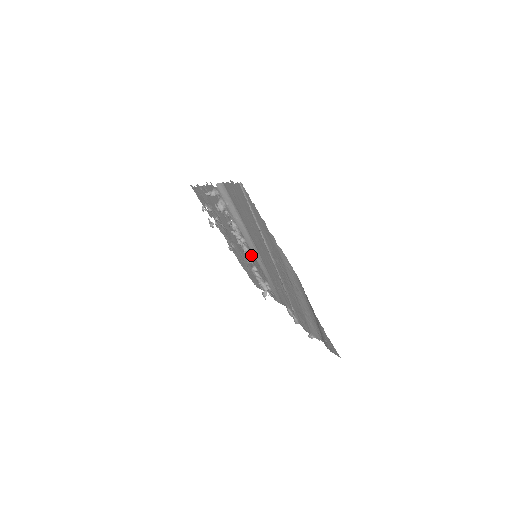
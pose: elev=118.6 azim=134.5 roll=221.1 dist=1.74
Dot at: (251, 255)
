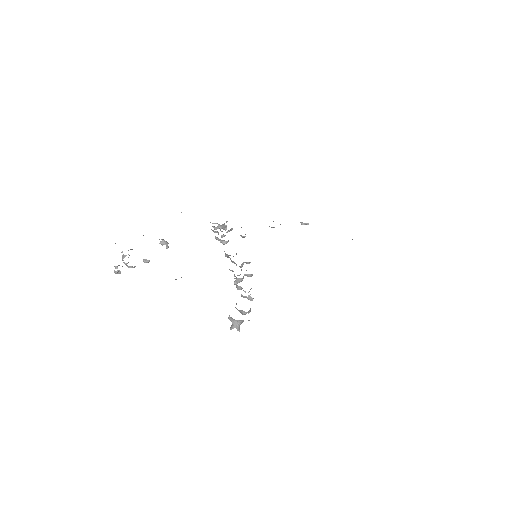
Dot at: occluded
